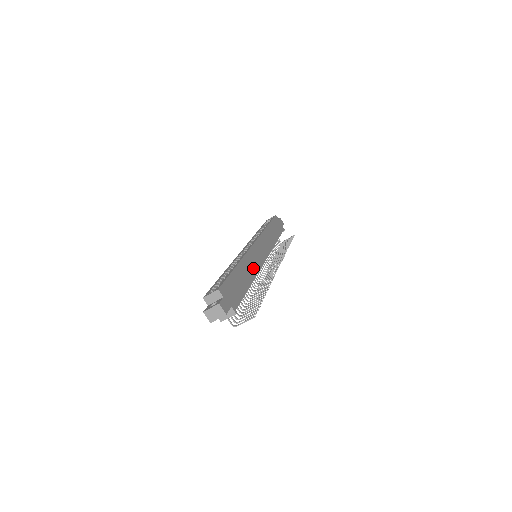
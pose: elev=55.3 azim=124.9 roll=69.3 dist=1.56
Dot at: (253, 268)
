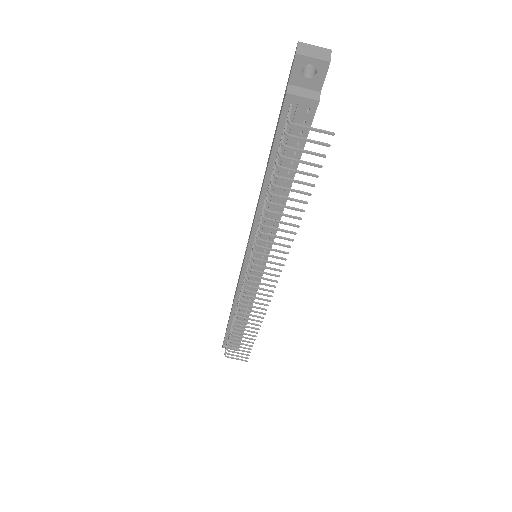
Dot at: occluded
